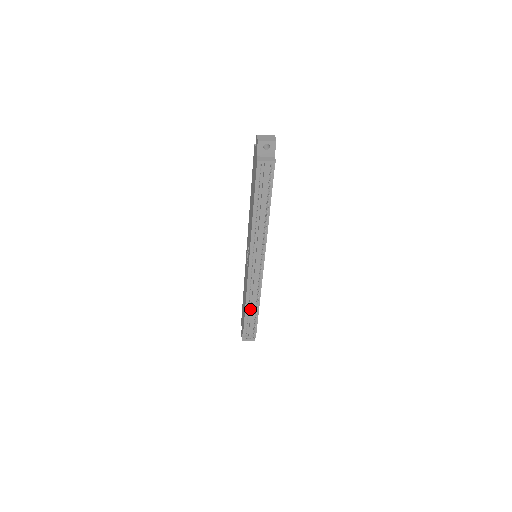
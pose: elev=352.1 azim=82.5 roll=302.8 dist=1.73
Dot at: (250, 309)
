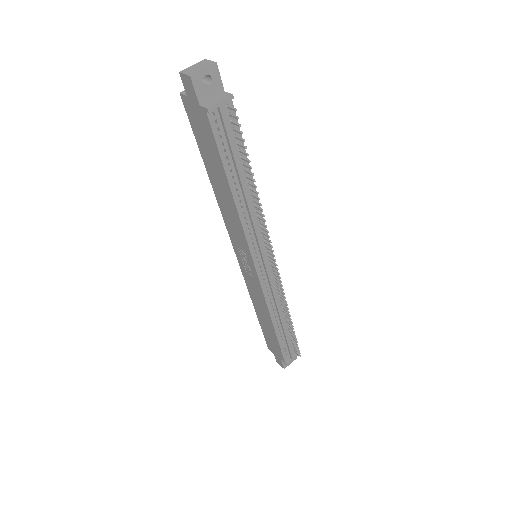
Dot at: (280, 326)
